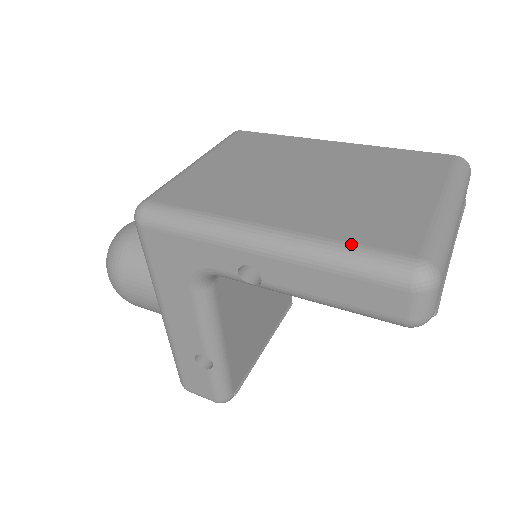
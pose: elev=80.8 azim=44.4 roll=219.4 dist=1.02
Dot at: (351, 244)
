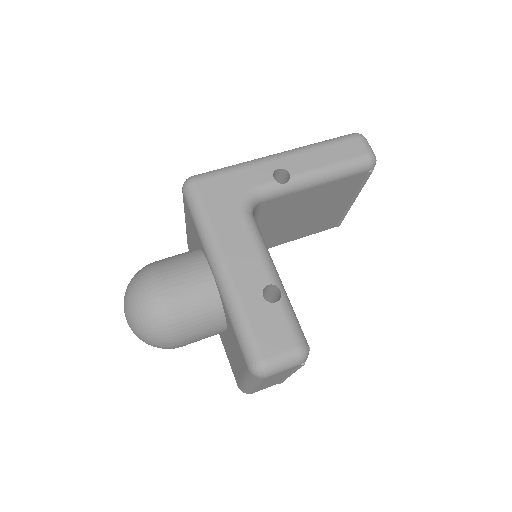
Dot at: occluded
